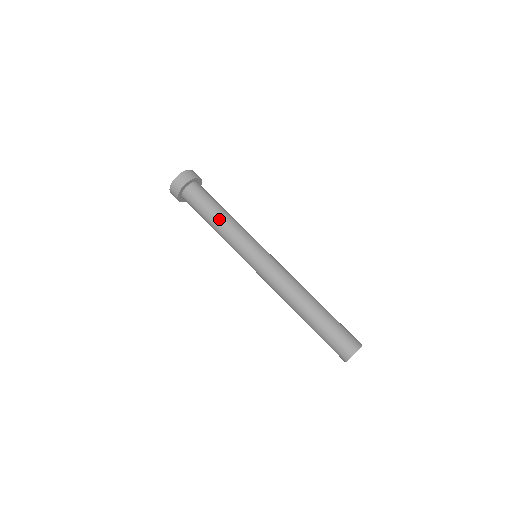
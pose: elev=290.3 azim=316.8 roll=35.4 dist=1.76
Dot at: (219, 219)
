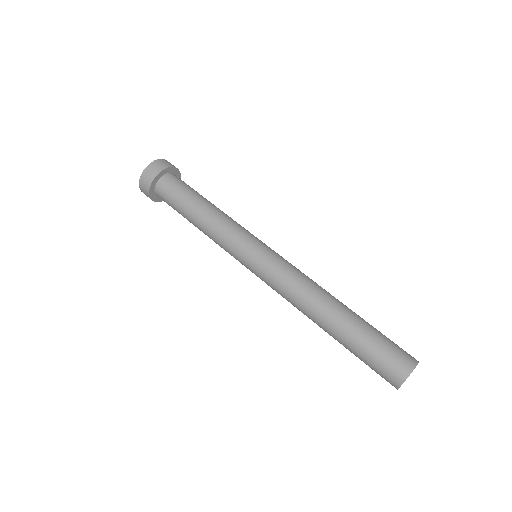
Dot at: (211, 207)
